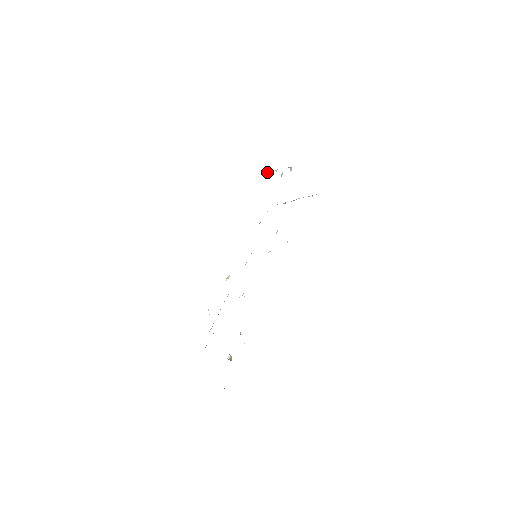
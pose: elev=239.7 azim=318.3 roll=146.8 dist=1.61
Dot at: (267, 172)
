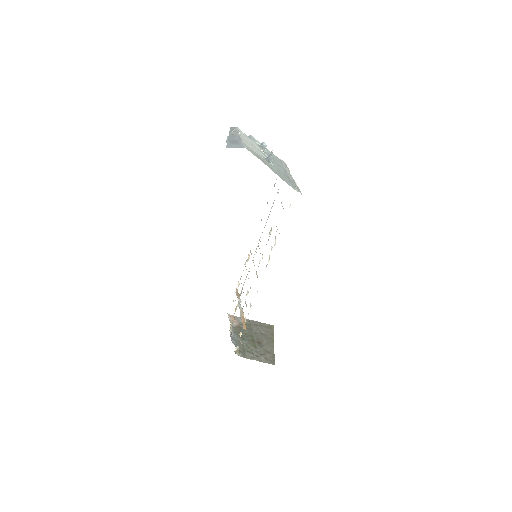
Dot at: (260, 144)
